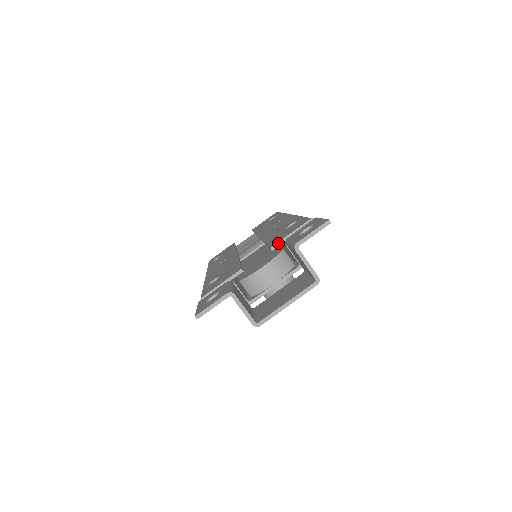
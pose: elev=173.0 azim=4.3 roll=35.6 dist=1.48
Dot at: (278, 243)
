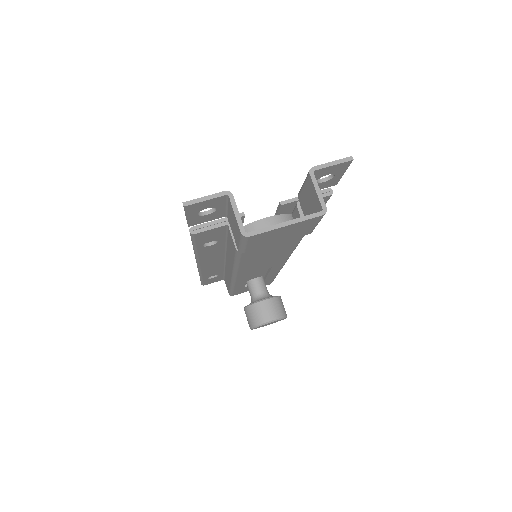
Dot at: (289, 200)
